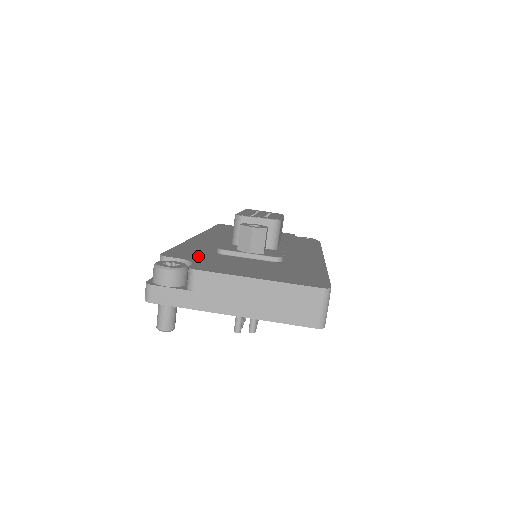
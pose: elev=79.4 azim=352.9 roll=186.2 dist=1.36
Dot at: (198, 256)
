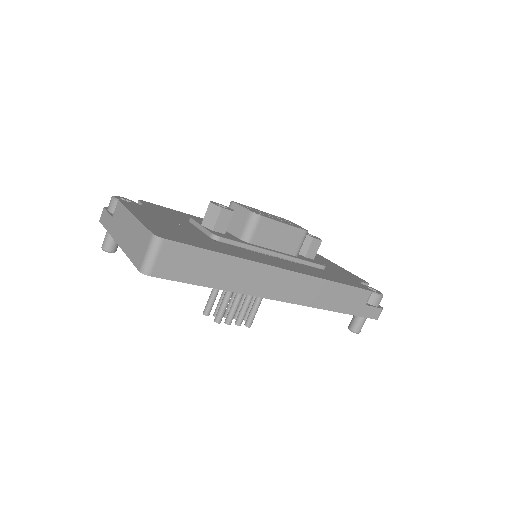
Dot at: (163, 211)
